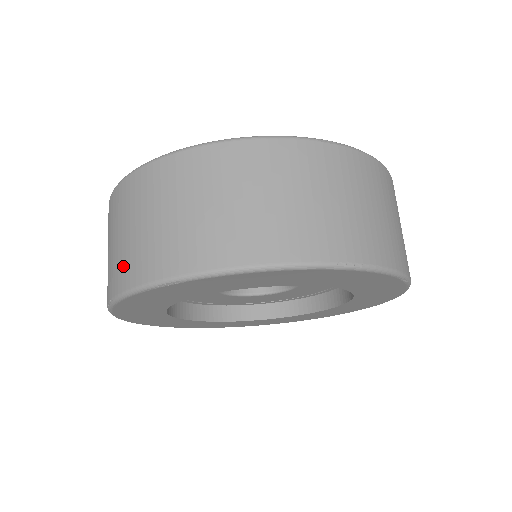
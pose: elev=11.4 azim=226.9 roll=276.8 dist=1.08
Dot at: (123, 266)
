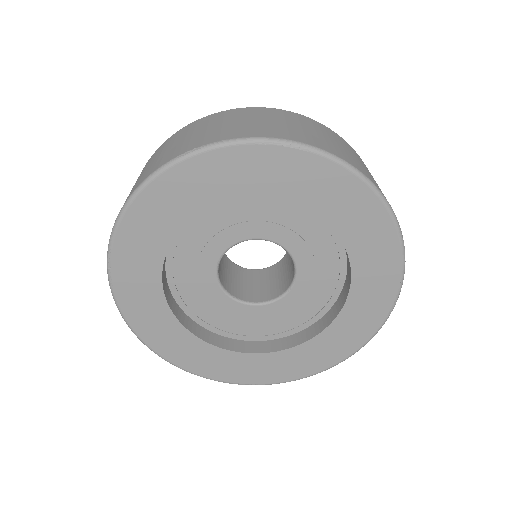
Dot at: occluded
